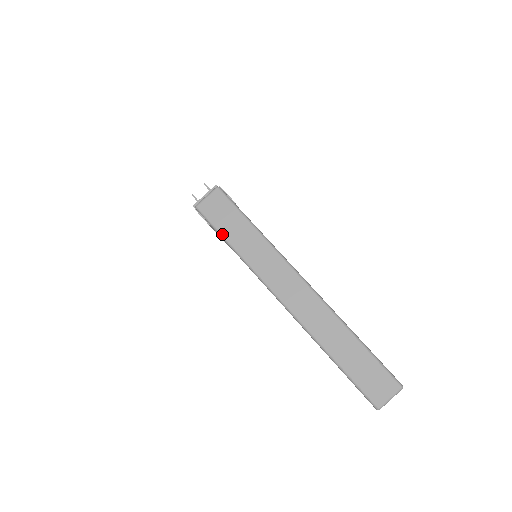
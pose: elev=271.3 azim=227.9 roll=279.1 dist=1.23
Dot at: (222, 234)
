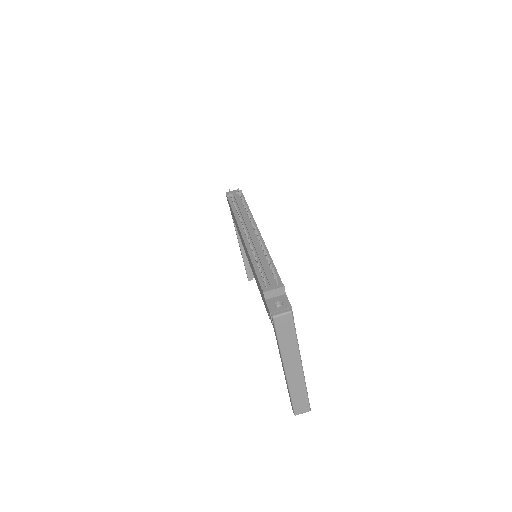
Dot at: (278, 335)
